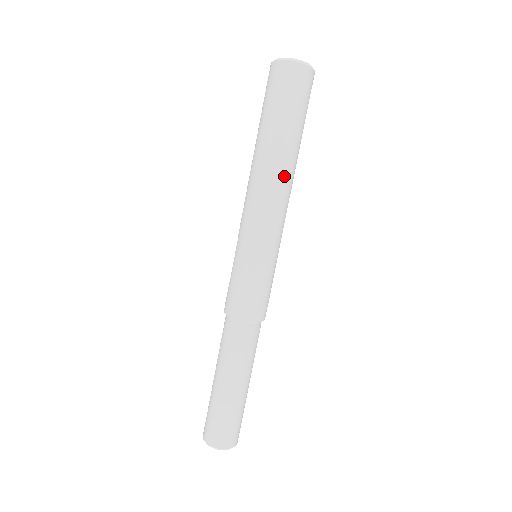
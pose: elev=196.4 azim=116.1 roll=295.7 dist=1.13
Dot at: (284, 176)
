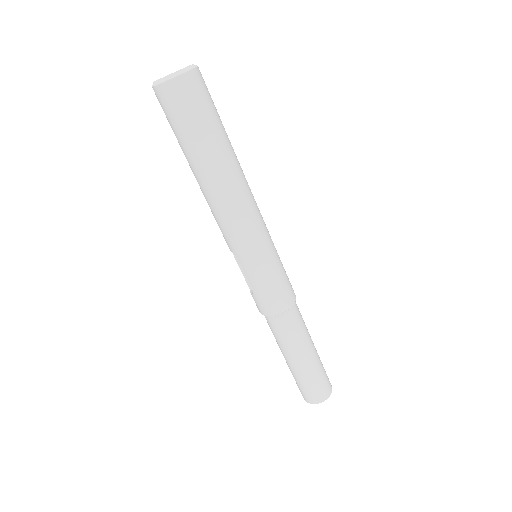
Dot at: (242, 180)
